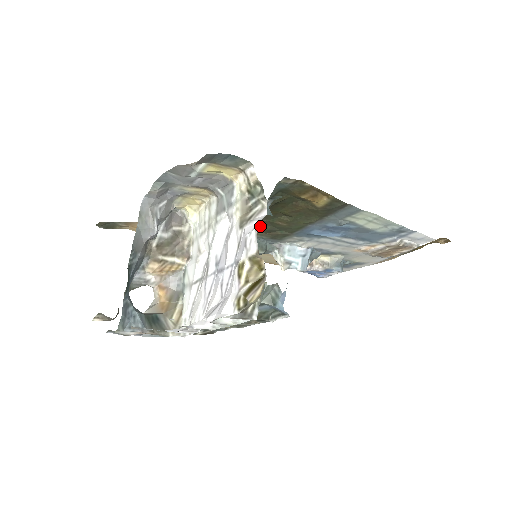
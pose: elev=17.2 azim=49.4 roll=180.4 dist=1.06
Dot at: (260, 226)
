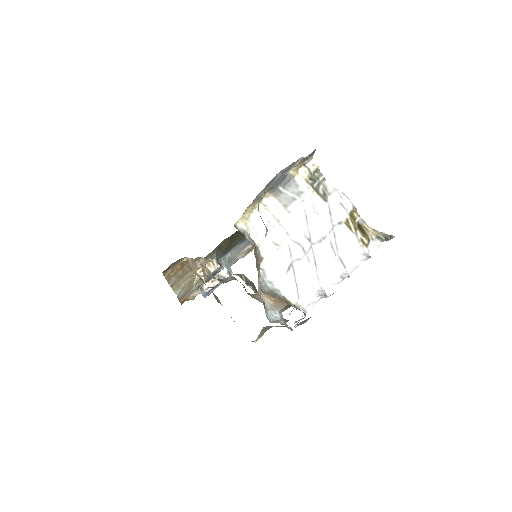
Dot at: (234, 238)
